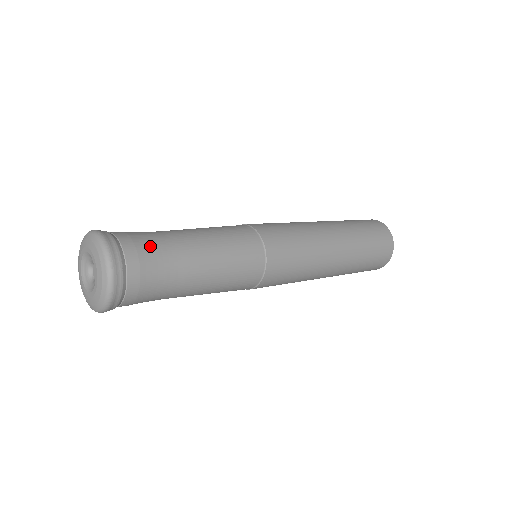
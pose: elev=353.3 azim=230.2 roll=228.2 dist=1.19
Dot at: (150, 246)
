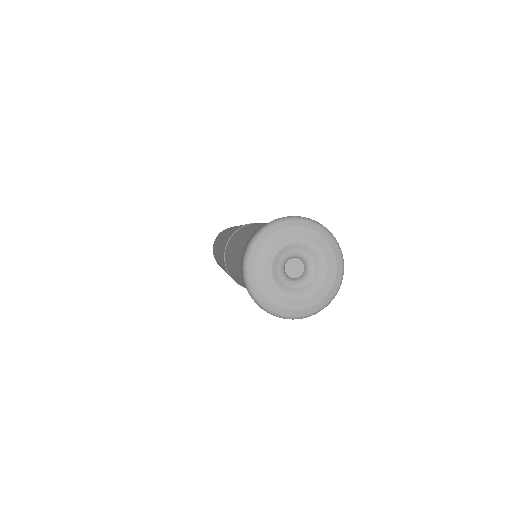
Dot at: occluded
